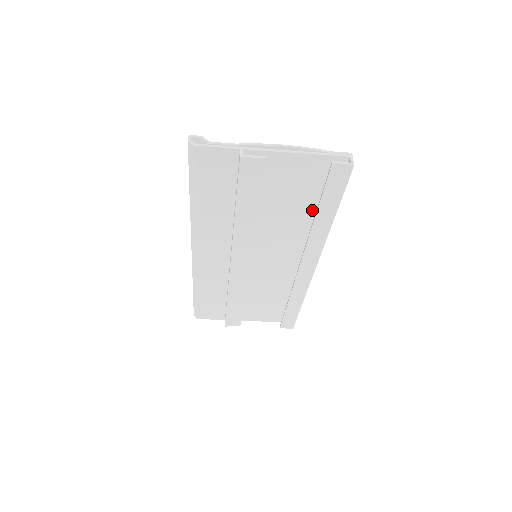
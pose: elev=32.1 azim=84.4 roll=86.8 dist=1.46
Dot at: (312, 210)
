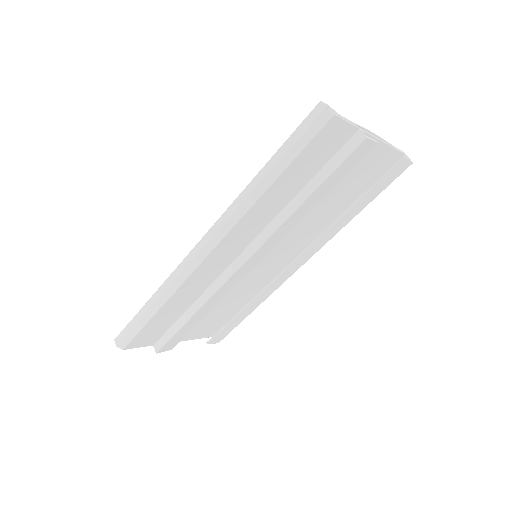
Dot at: (342, 204)
